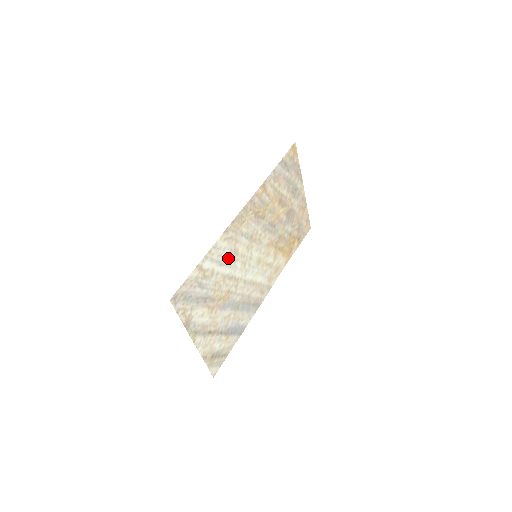
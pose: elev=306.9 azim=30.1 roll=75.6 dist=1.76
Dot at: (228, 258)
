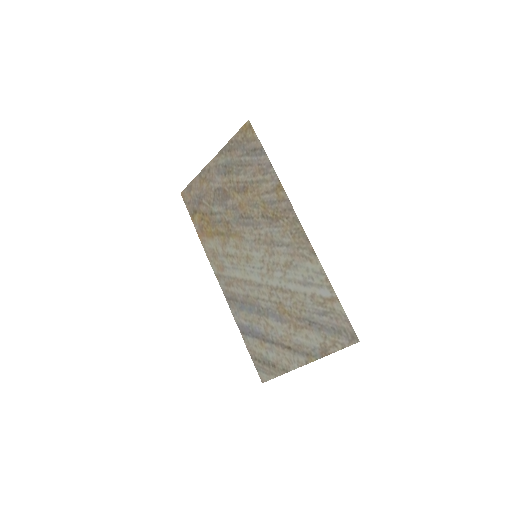
Dot at: (296, 275)
